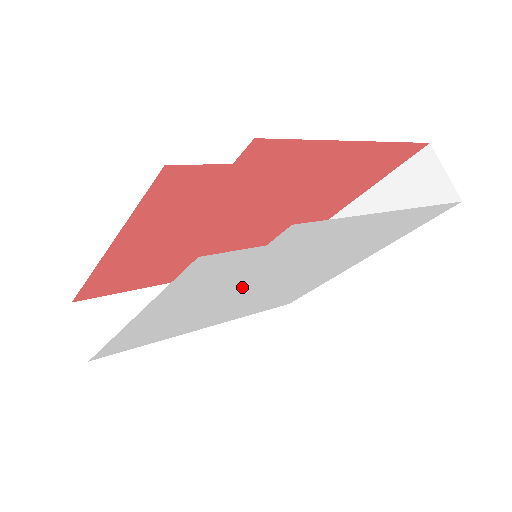
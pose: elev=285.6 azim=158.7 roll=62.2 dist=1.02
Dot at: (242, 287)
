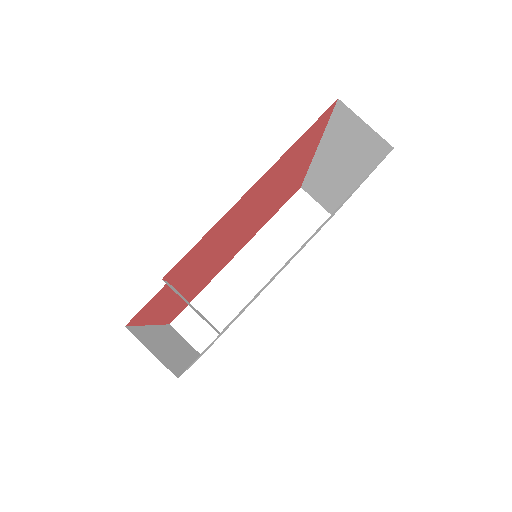
Dot at: occluded
